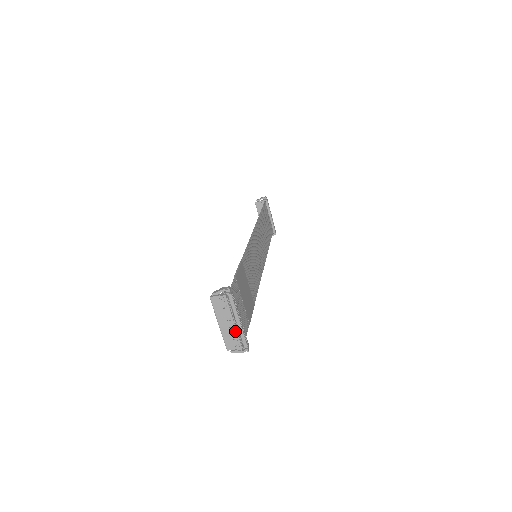
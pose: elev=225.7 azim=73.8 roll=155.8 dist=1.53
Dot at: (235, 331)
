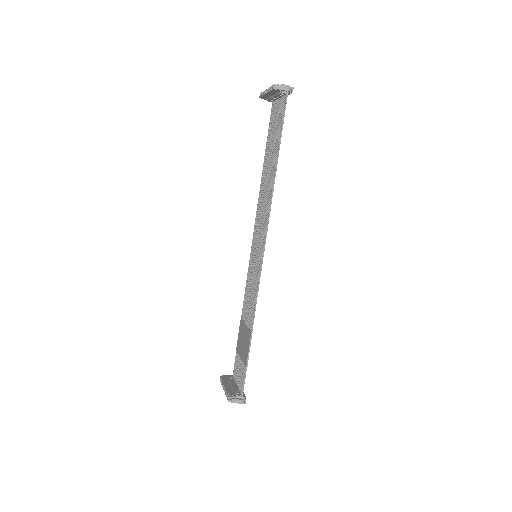
Dot at: occluded
